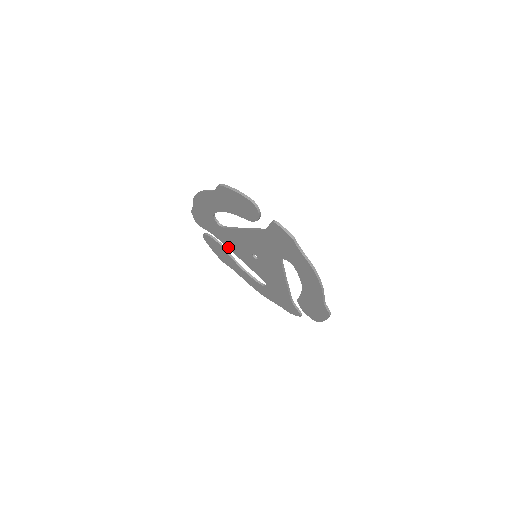
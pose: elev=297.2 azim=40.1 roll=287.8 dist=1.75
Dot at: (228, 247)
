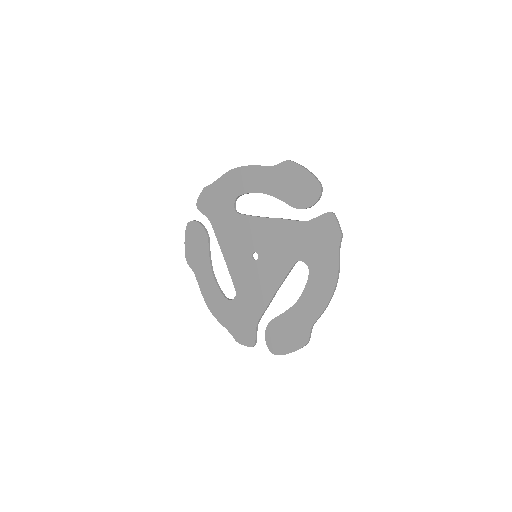
Dot at: (219, 240)
